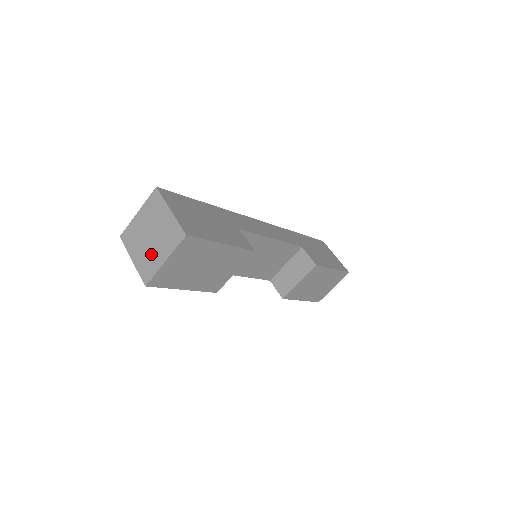
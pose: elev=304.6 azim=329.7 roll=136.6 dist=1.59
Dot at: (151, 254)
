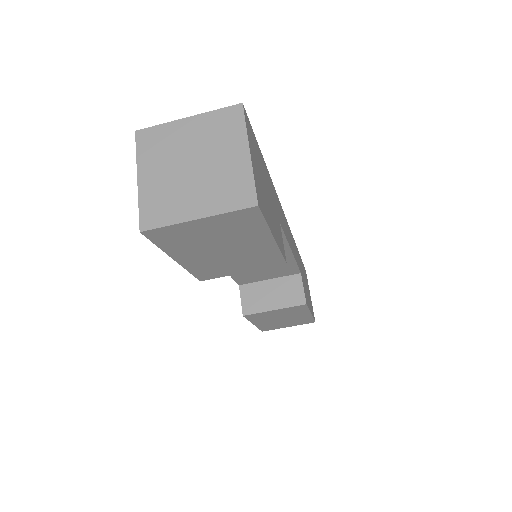
Dot at: (178, 192)
